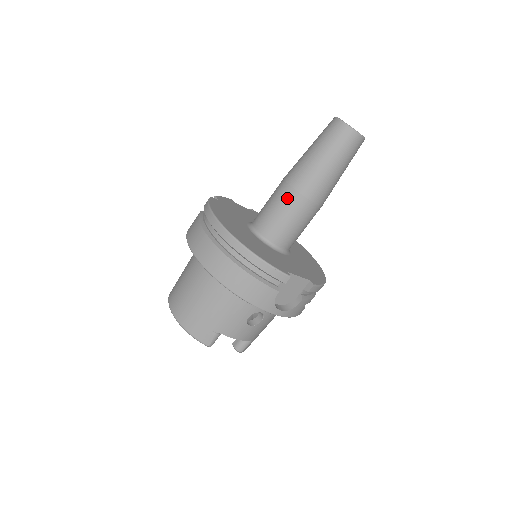
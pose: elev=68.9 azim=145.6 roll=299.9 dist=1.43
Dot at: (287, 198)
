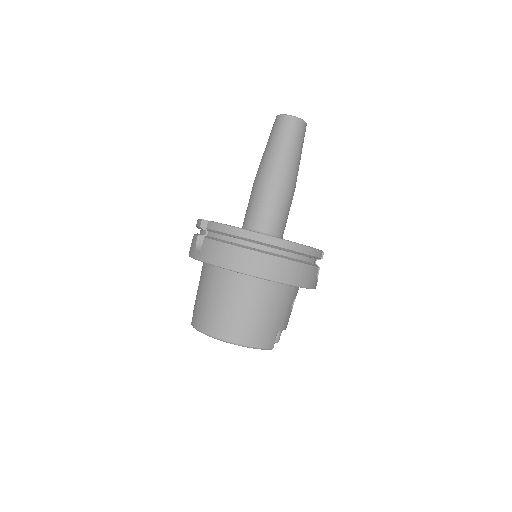
Dot at: (278, 193)
